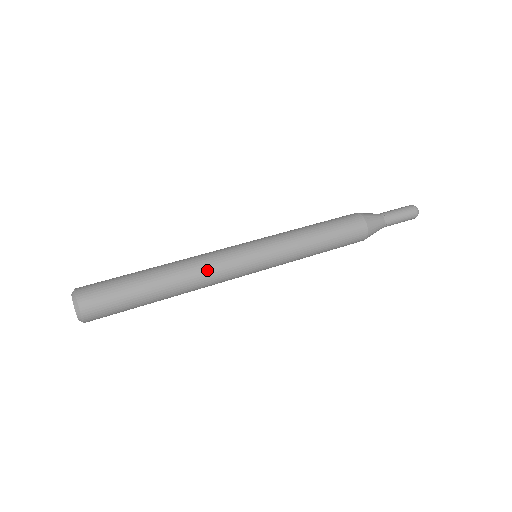
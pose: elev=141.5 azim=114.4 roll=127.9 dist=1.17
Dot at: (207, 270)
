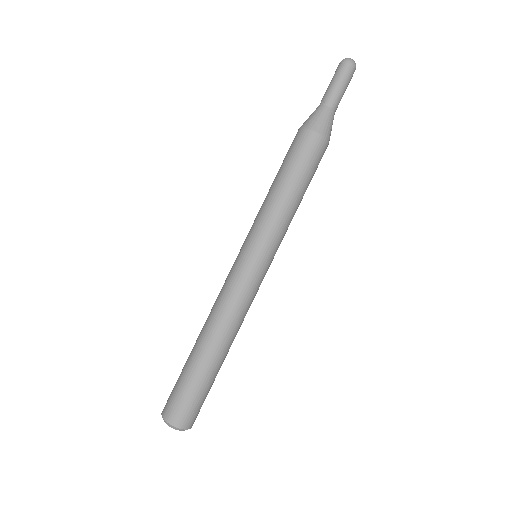
Dot at: occluded
